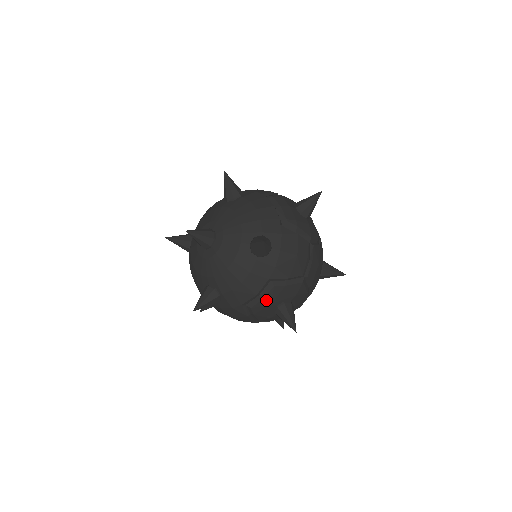
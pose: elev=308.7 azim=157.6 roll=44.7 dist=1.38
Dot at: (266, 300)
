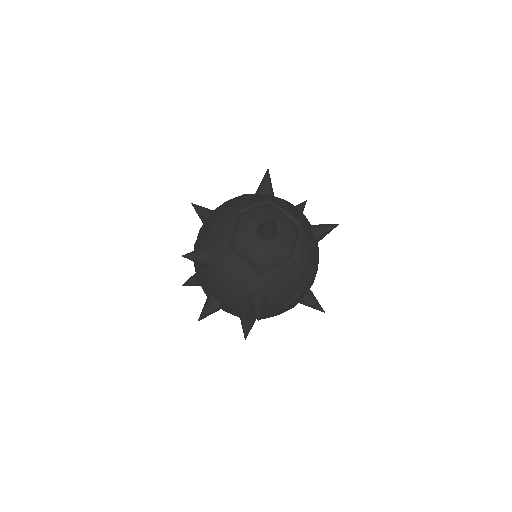
Dot at: occluded
